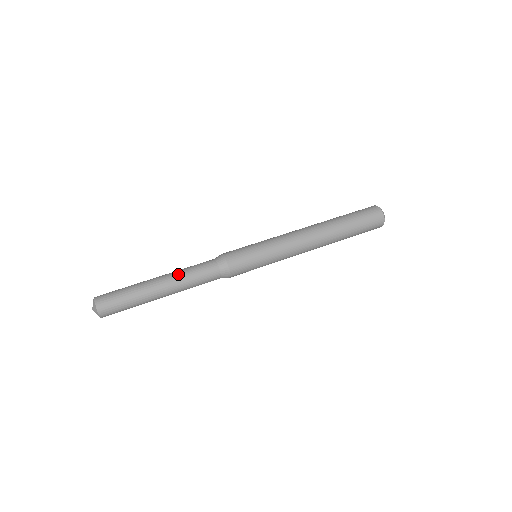
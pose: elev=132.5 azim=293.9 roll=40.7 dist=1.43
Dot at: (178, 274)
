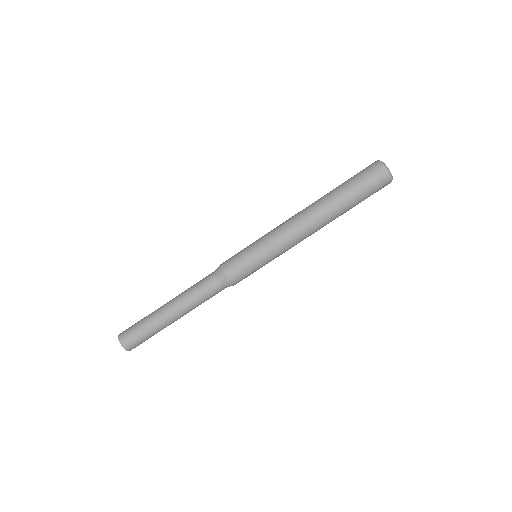
Dot at: (192, 309)
